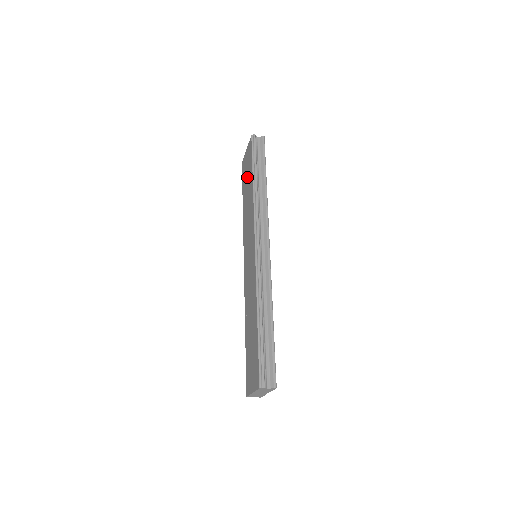
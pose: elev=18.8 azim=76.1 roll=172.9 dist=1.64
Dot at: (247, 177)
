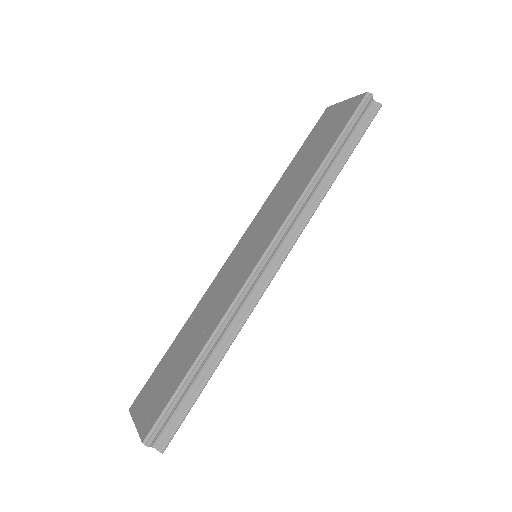
Dot at: (320, 141)
